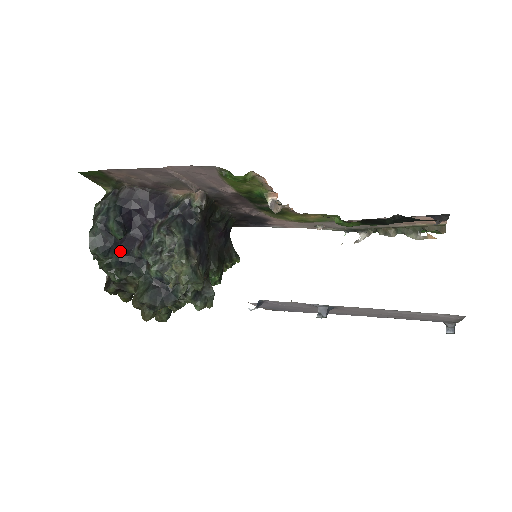
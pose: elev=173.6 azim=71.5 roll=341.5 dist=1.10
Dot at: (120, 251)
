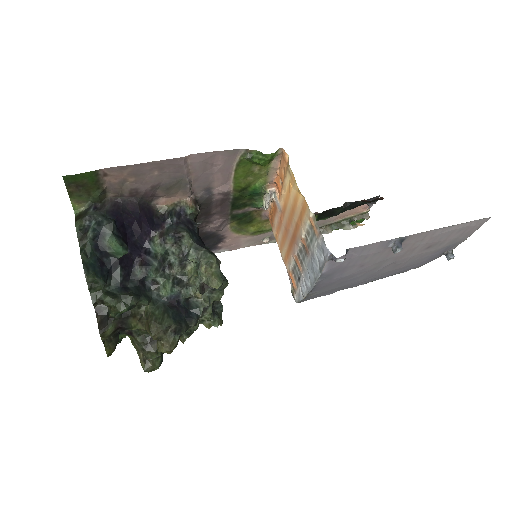
Dot at: (120, 274)
